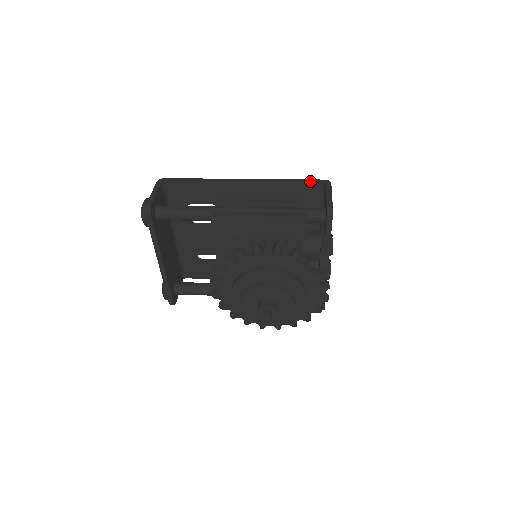
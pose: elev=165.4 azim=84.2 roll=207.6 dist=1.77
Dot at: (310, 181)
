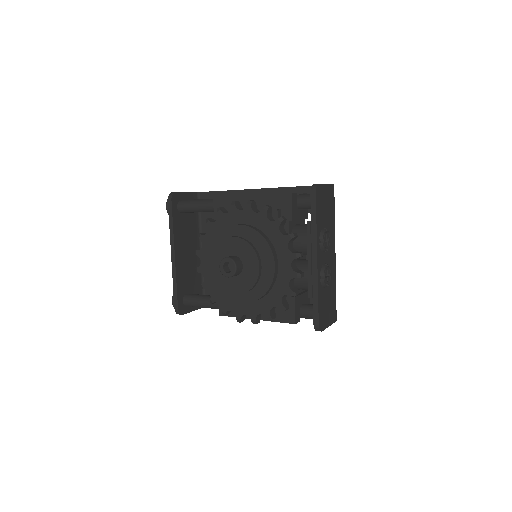
Dot at: occluded
